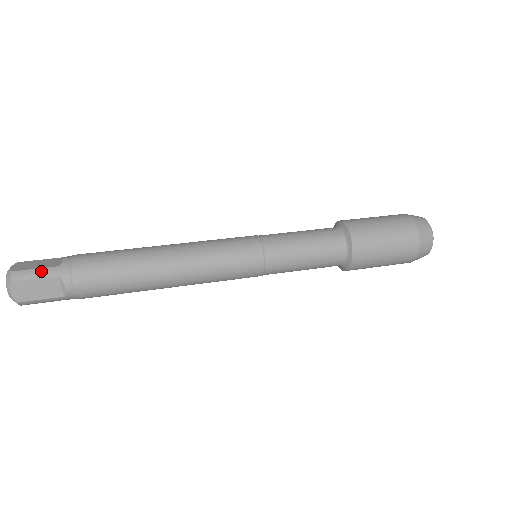
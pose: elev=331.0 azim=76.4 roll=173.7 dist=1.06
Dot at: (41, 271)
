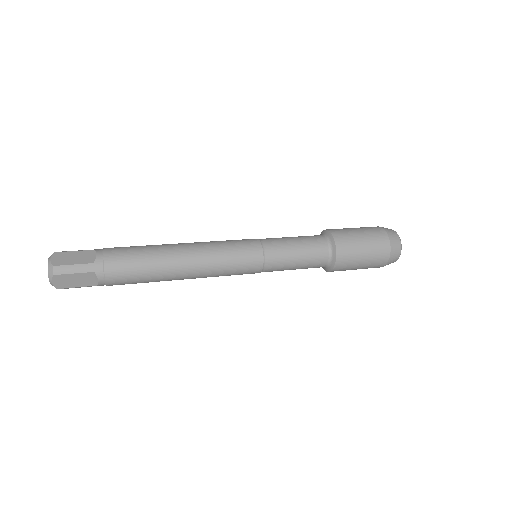
Dot at: (80, 250)
